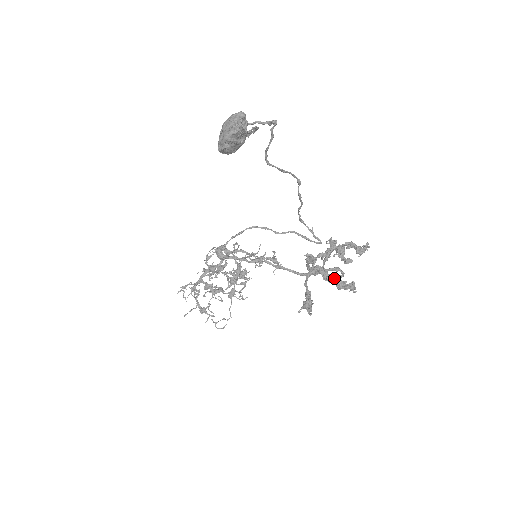
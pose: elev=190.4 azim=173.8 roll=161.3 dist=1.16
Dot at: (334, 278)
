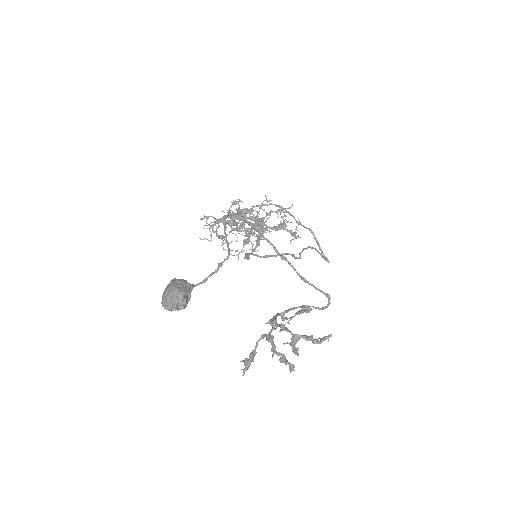
Dot at: (280, 354)
